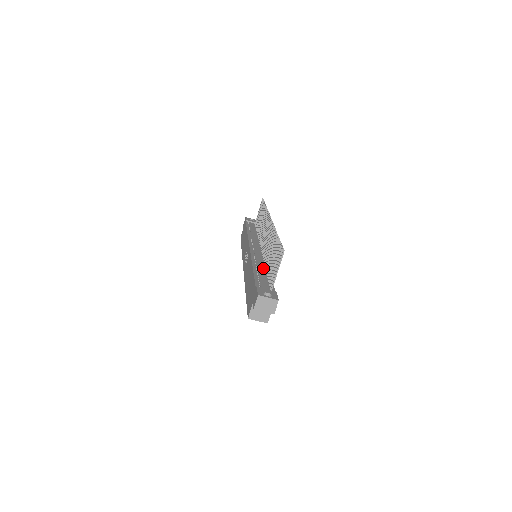
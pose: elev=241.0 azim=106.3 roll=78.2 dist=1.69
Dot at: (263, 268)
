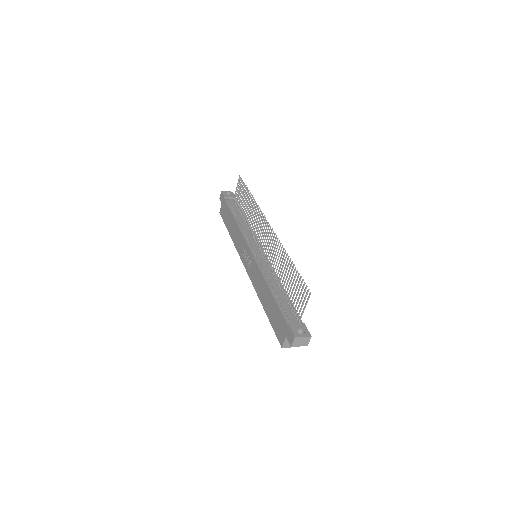
Dot at: (277, 285)
